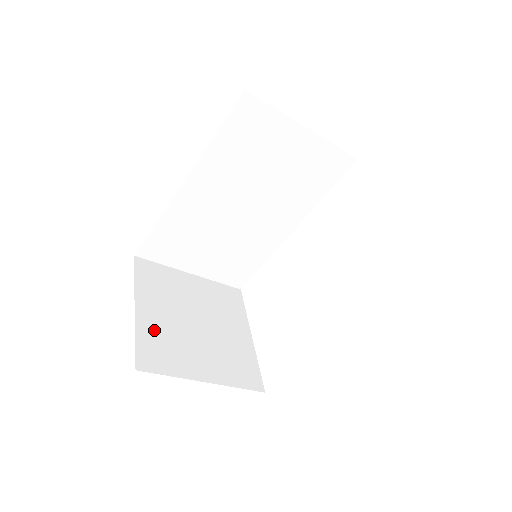
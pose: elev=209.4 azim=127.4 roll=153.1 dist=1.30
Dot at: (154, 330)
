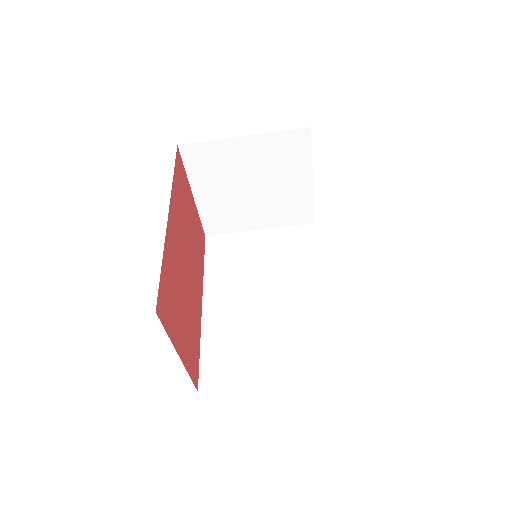
Dot at: occluded
